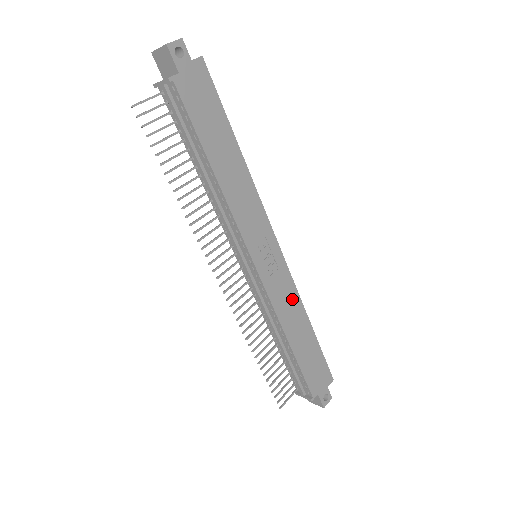
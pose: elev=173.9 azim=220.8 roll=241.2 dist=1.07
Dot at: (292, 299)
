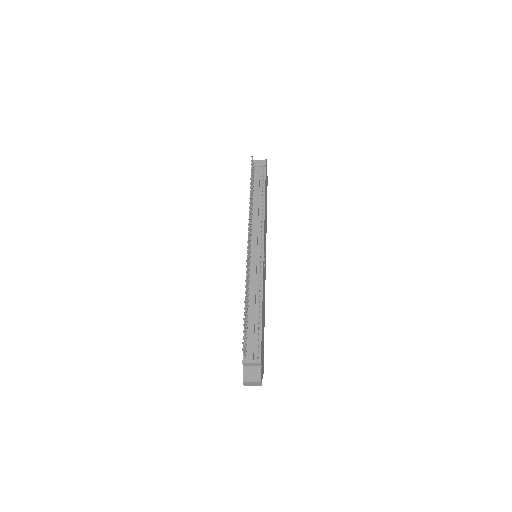
Dot at: (264, 292)
